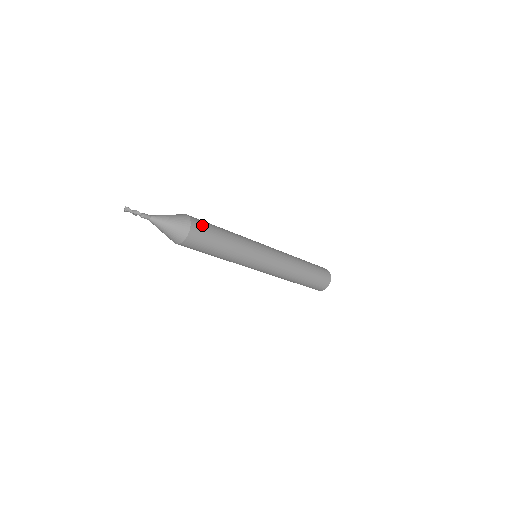
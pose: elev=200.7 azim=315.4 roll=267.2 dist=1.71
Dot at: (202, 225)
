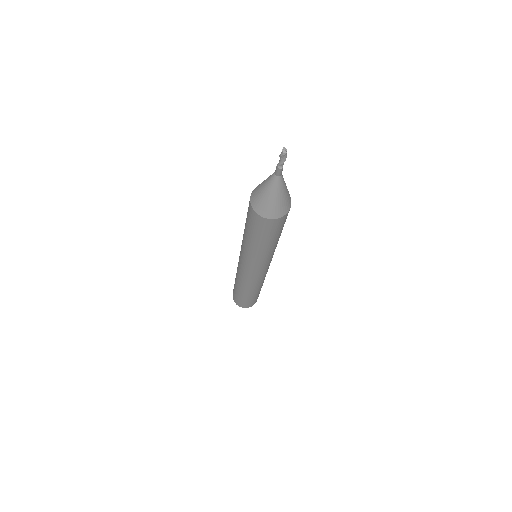
Dot at: occluded
